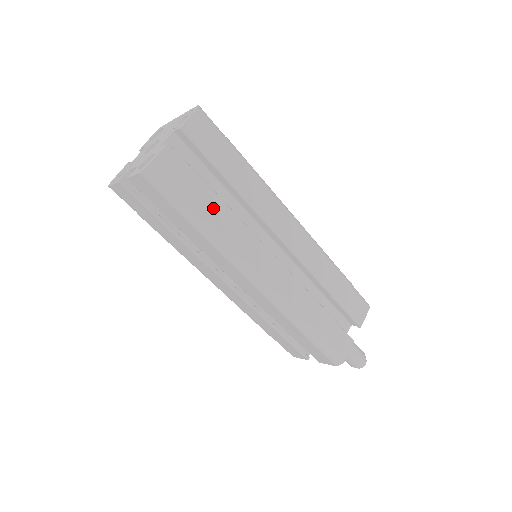
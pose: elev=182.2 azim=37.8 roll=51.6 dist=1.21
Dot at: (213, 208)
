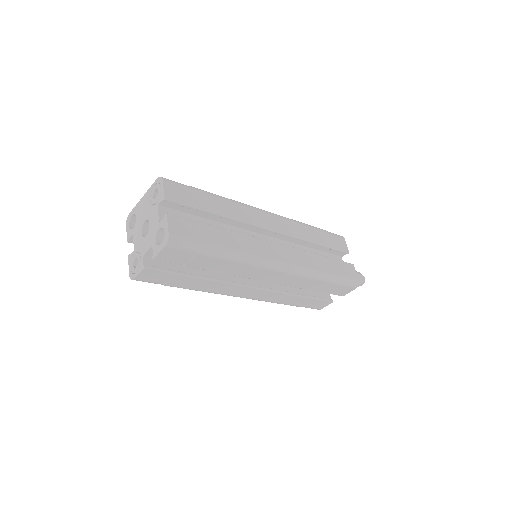
Dot at: (222, 237)
